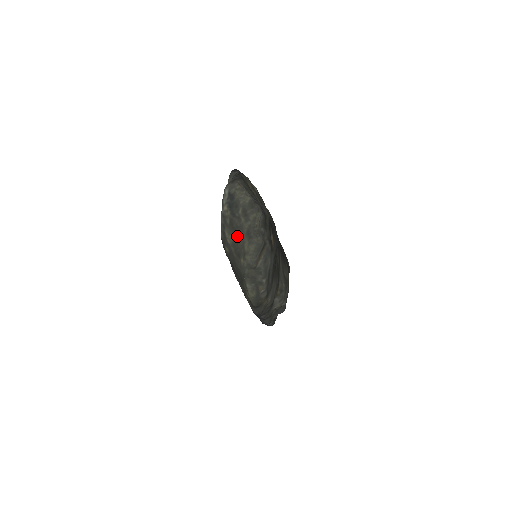
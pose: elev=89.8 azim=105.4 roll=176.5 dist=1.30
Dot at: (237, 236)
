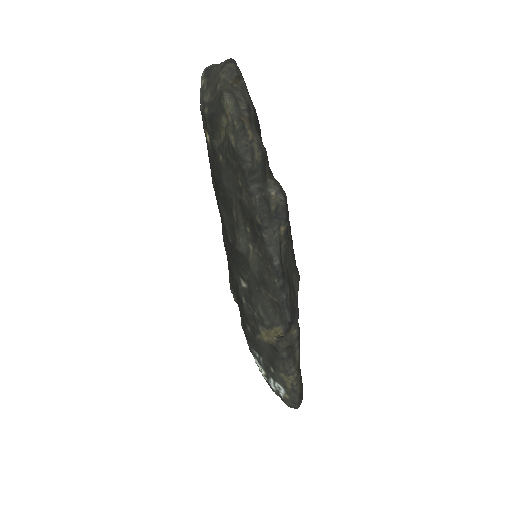
Dot at: (213, 82)
